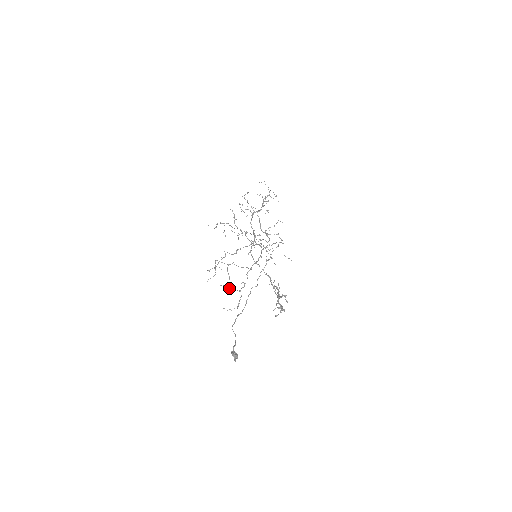
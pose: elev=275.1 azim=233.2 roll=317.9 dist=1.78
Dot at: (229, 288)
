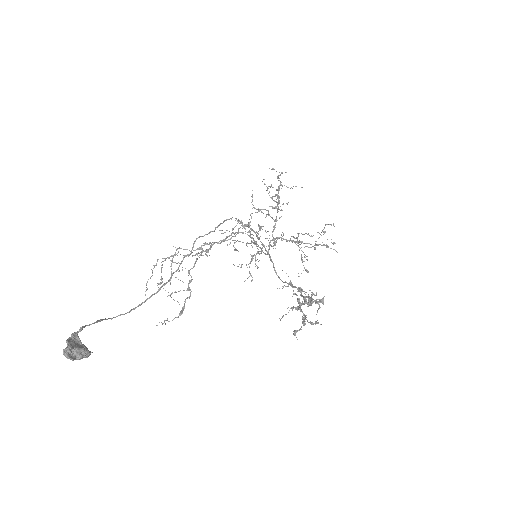
Dot at: (159, 283)
